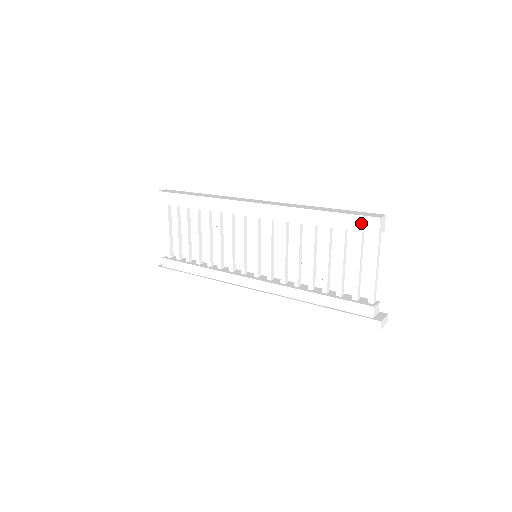
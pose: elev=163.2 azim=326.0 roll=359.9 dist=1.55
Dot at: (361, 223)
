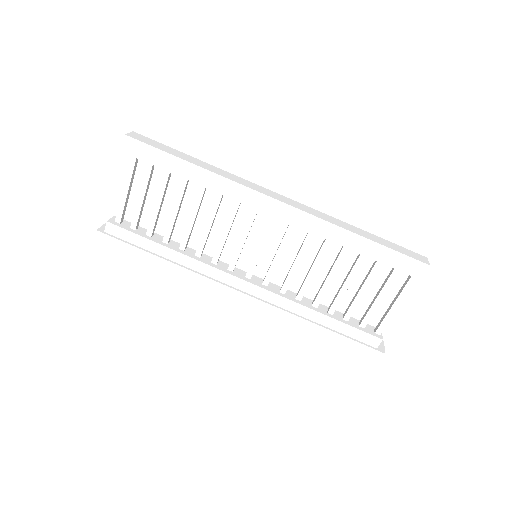
Dot at: (407, 264)
